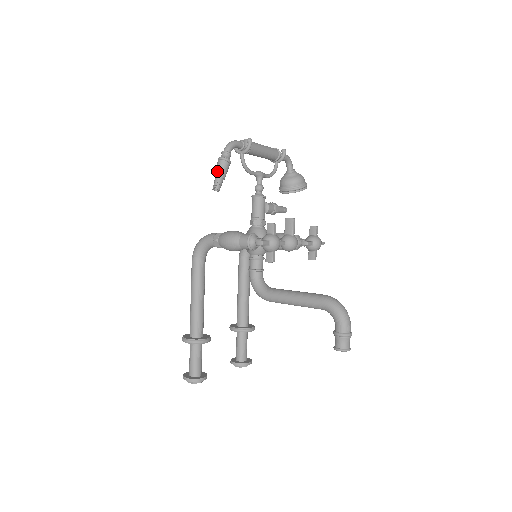
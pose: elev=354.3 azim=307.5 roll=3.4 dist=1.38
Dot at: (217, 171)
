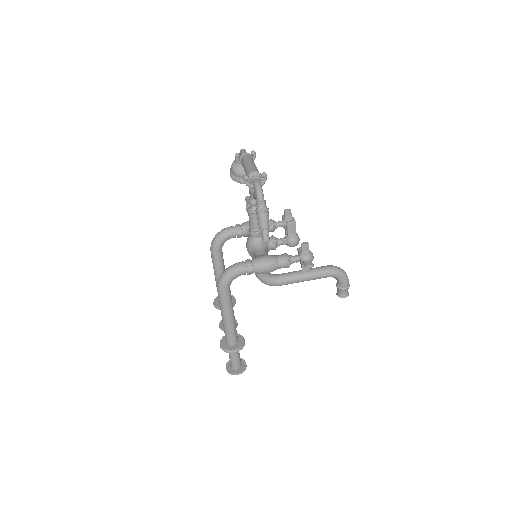
Dot at: (265, 224)
